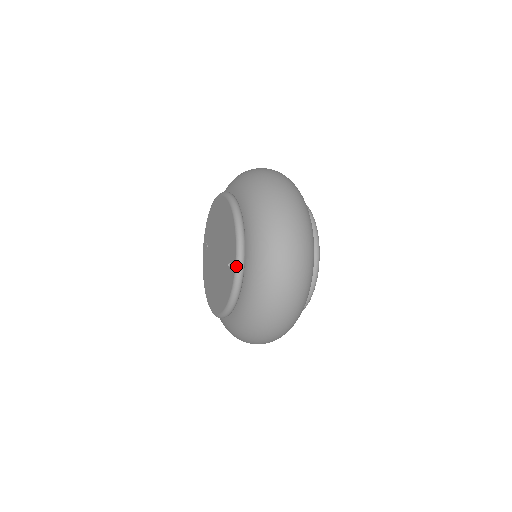
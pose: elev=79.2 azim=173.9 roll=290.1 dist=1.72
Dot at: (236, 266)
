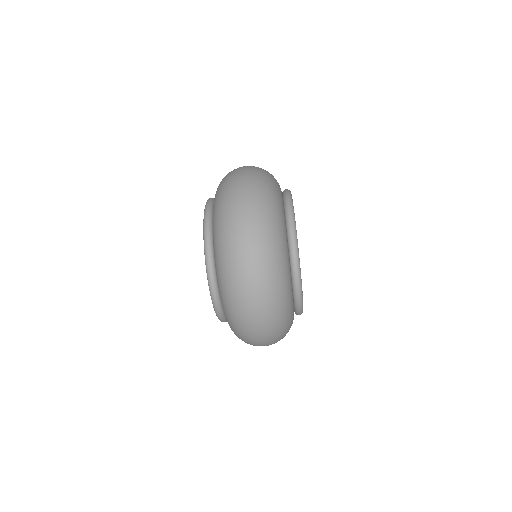
Dot at: (204, 252)
